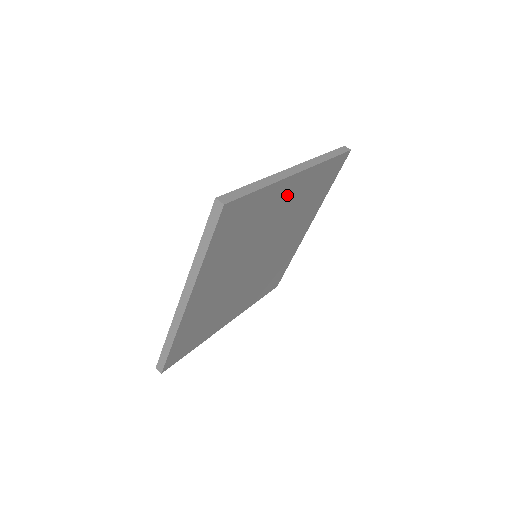
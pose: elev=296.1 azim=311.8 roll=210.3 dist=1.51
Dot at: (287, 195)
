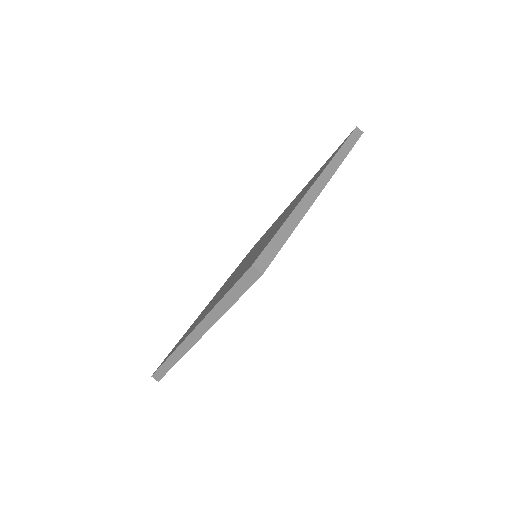
Dot at: occluded
